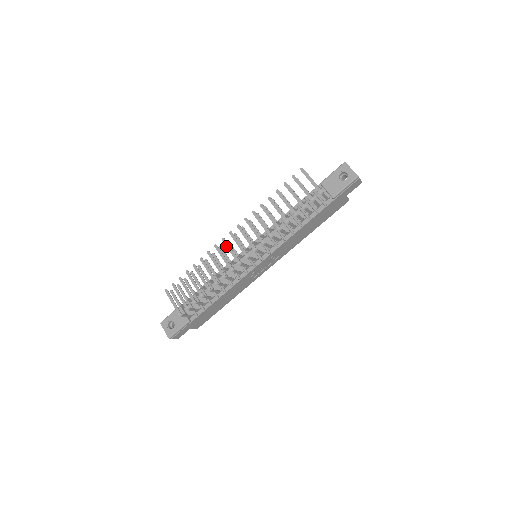
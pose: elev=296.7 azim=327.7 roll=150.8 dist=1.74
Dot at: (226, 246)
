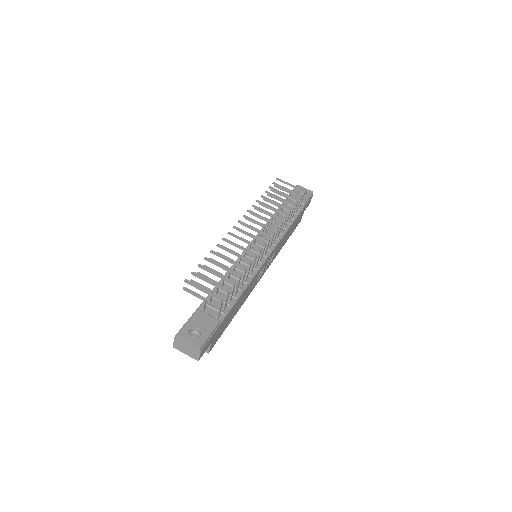
Dot at: (242, 231)
